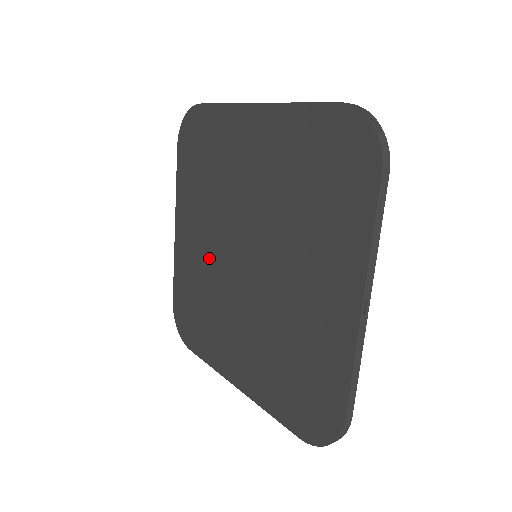
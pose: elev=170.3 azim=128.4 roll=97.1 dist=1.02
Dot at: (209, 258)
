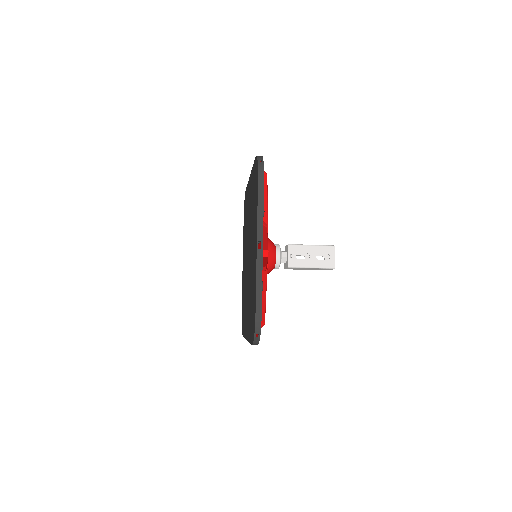
Dot at: (245, 269)
